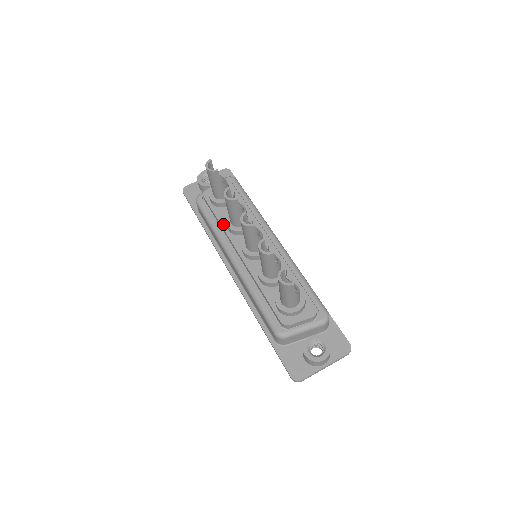
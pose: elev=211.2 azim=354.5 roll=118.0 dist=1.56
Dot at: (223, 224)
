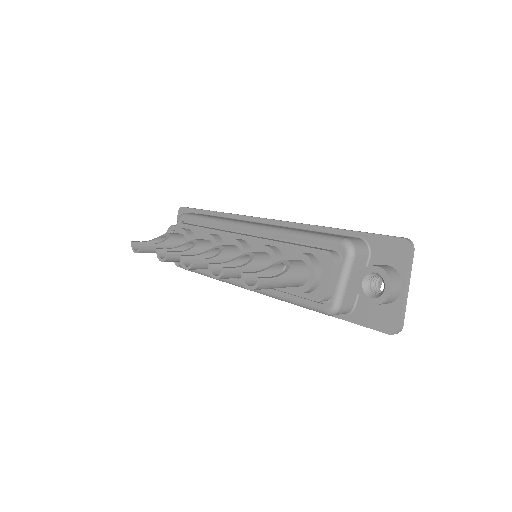
Dot at: occluded
